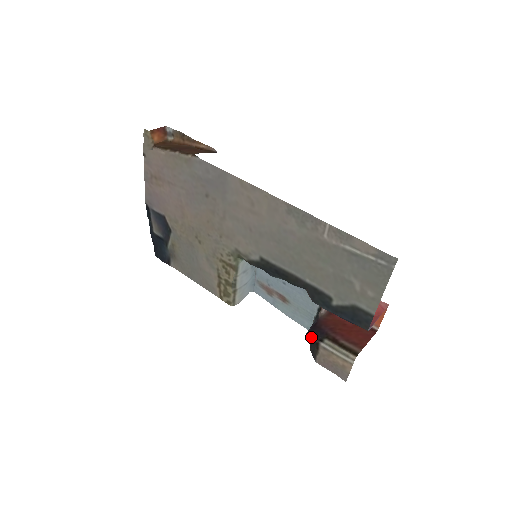
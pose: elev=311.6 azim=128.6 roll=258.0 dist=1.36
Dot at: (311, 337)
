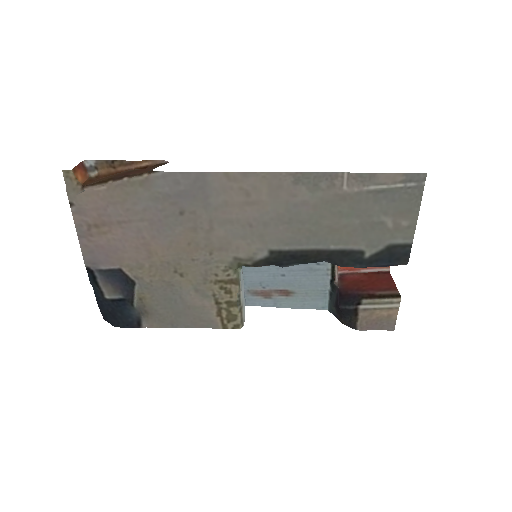
Dot at: (346, 307)
